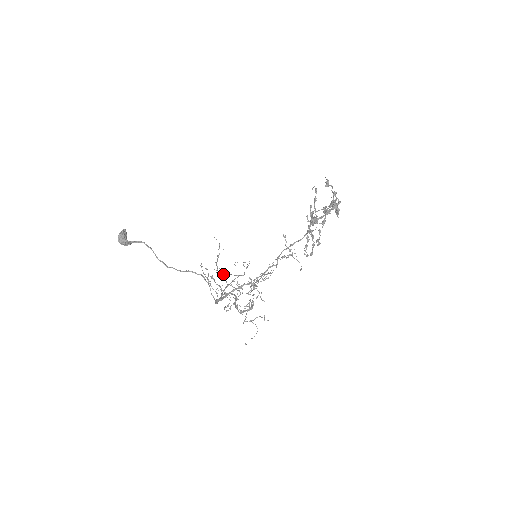
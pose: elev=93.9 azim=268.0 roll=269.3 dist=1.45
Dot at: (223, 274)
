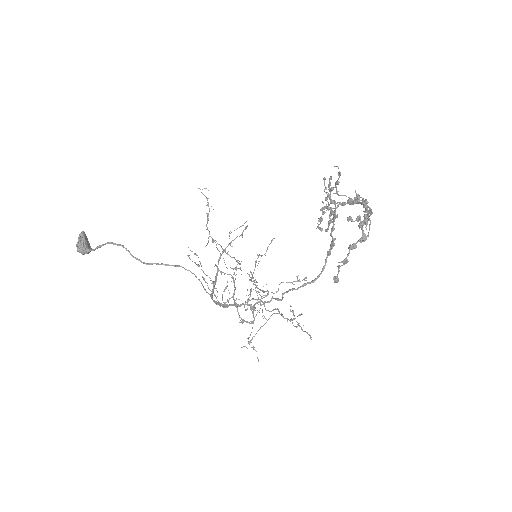
Dot at: occluded
